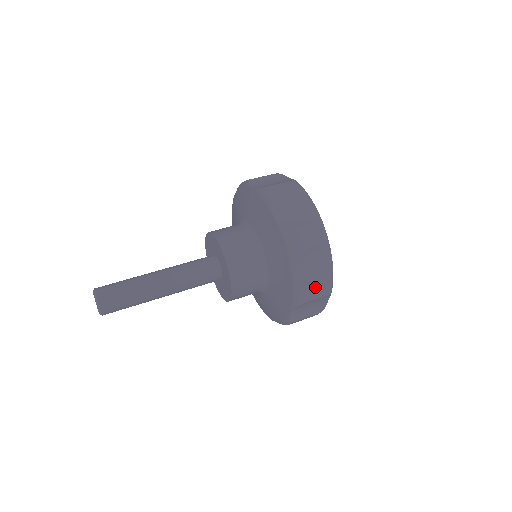
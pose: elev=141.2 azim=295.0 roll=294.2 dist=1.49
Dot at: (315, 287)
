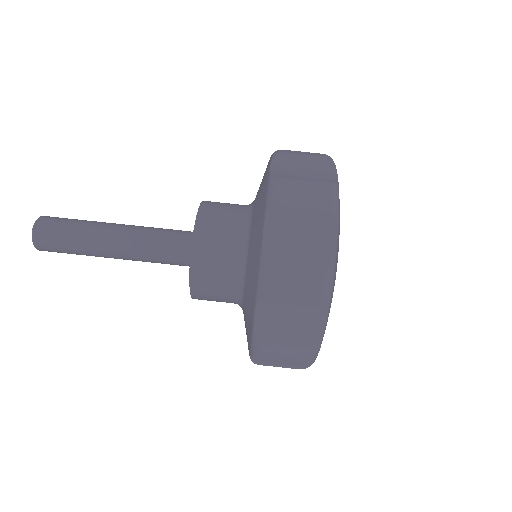
Dot at: (278, 366)
